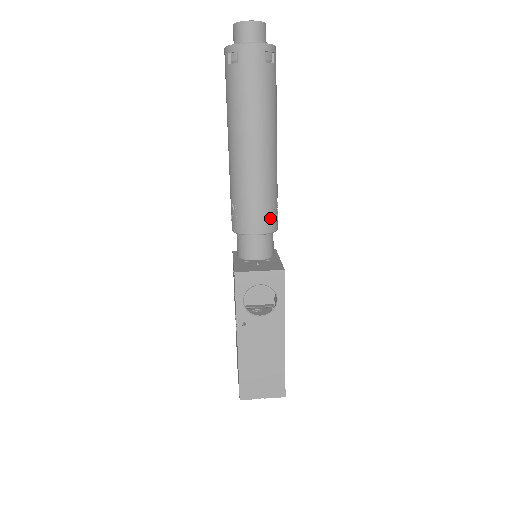
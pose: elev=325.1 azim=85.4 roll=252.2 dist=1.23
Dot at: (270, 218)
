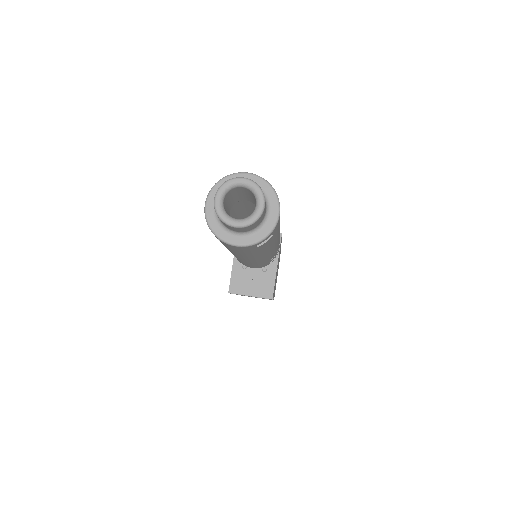
Dot at: (267, 263)
